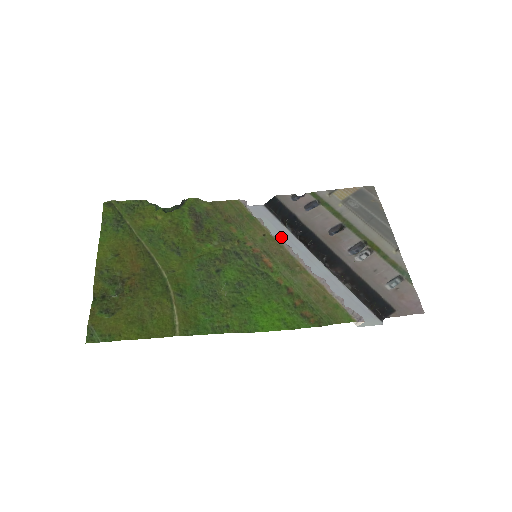
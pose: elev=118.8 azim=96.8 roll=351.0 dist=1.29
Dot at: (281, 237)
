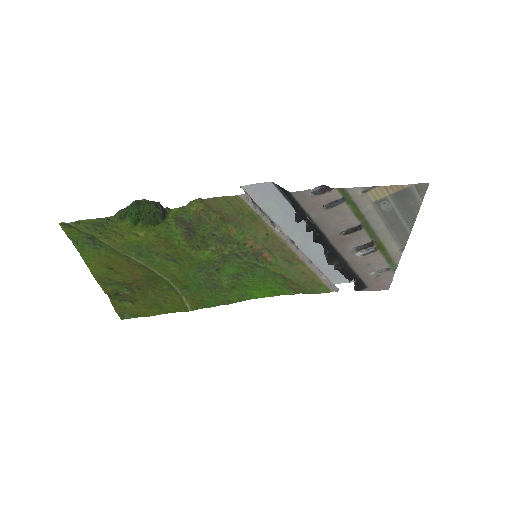
Dot at: (287, 222)
